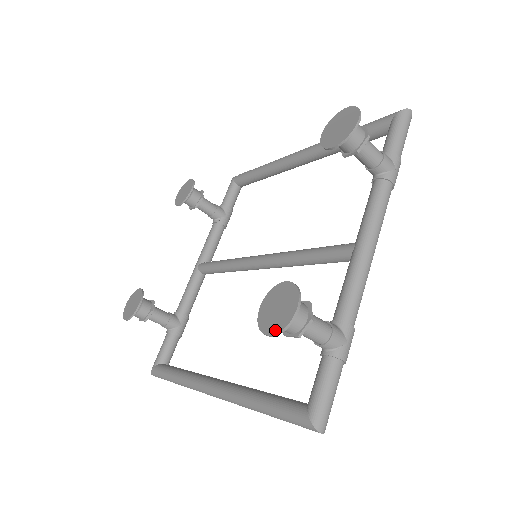
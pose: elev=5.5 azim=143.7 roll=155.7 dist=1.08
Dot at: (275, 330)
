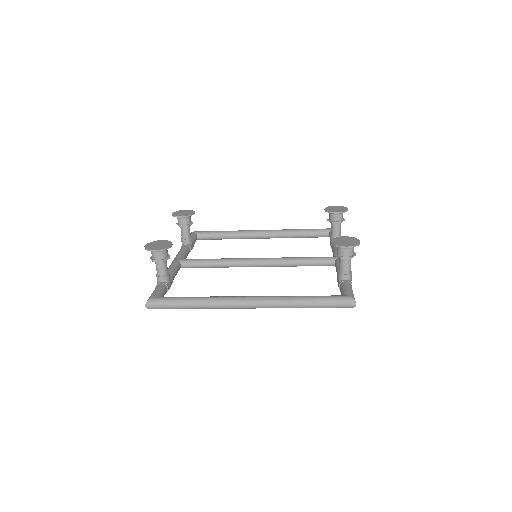
Dot at: (351, 245)
